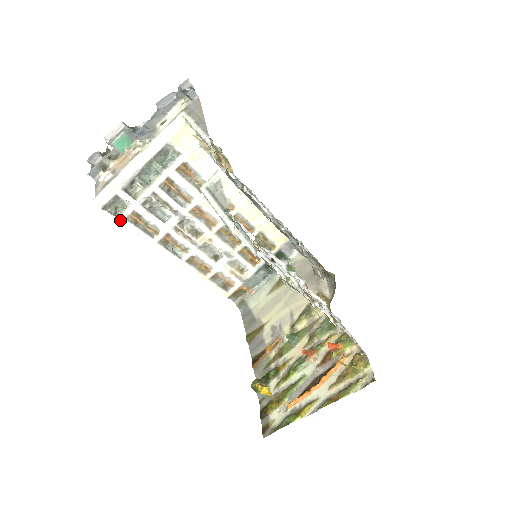
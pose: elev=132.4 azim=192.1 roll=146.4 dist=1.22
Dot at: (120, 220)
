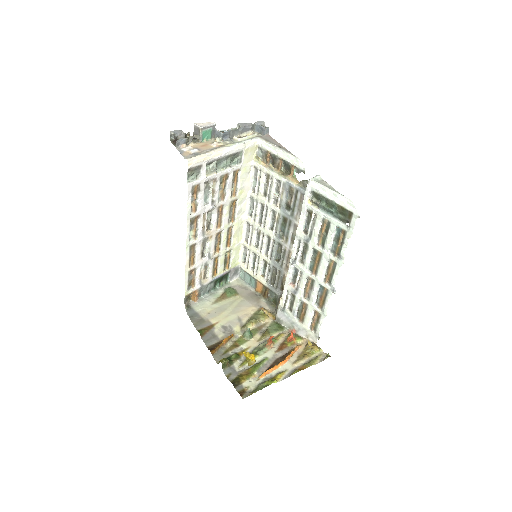
Dot at: (189, 185)
